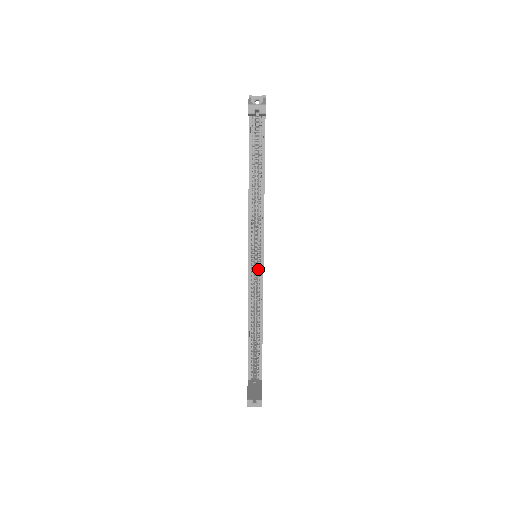
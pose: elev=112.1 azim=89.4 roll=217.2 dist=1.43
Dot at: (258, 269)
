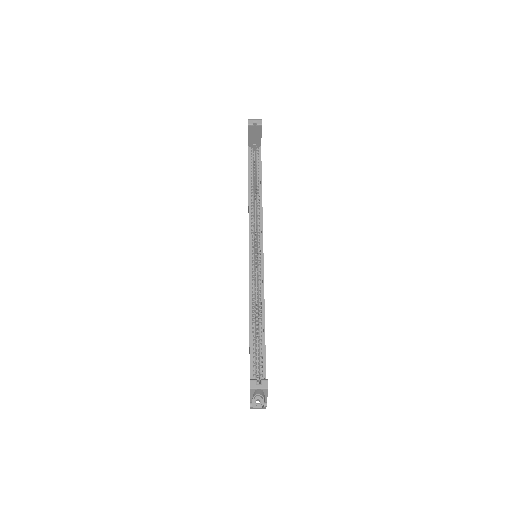
Dot at: (258, 262)
